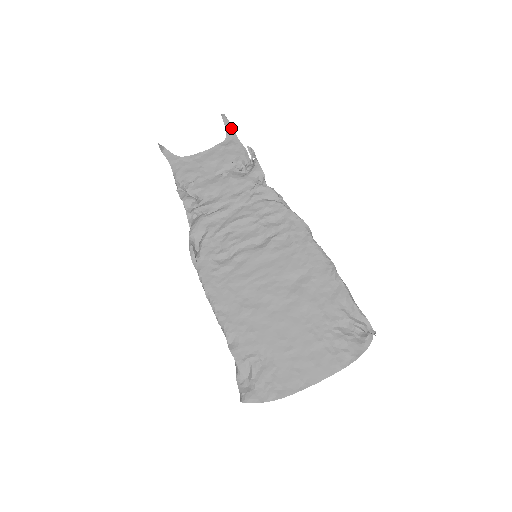
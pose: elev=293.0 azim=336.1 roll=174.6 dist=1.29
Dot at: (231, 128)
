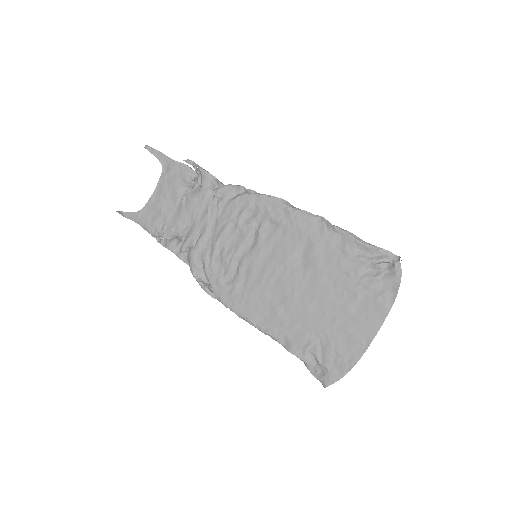
Dot at: (160, 154)
